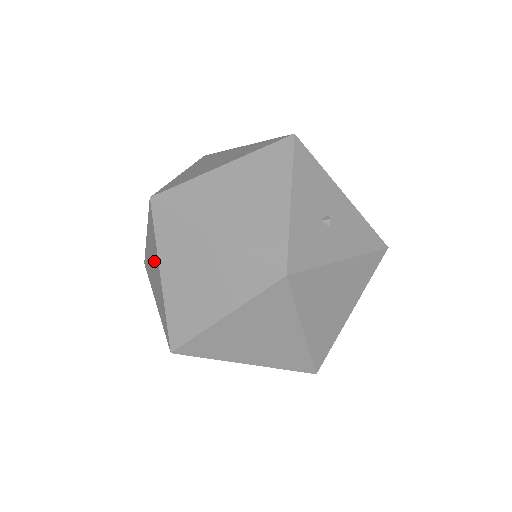
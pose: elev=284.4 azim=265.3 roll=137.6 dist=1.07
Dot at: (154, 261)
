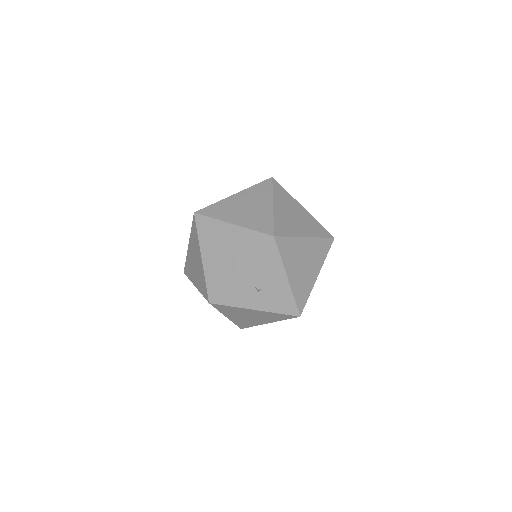
Dot at: occluded
